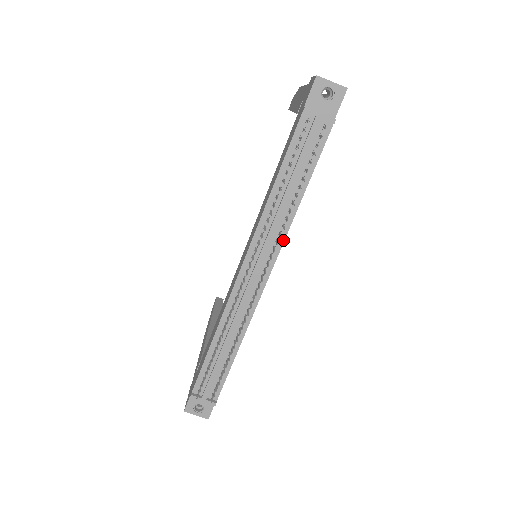
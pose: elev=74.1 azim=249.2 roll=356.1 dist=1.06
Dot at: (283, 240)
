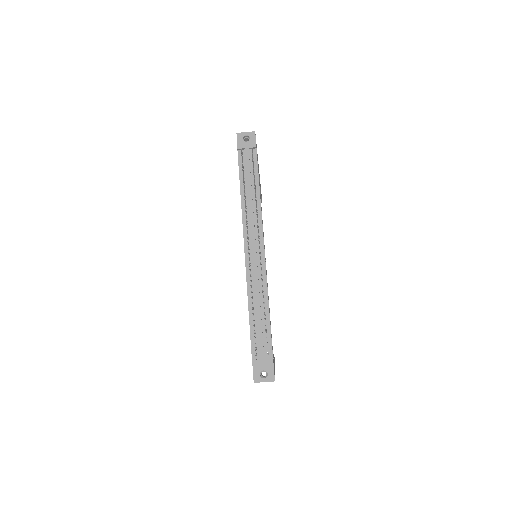
Dot at: (261, 220)
